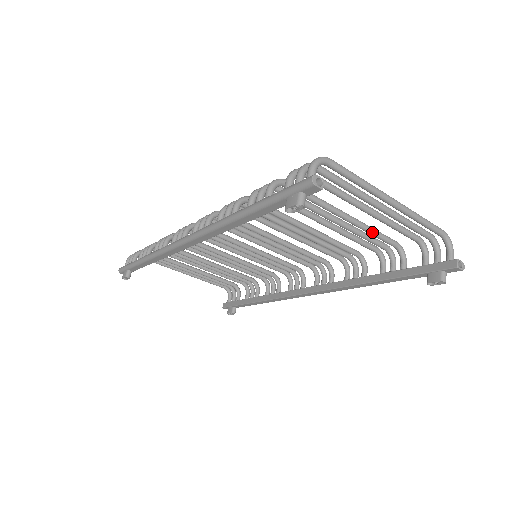
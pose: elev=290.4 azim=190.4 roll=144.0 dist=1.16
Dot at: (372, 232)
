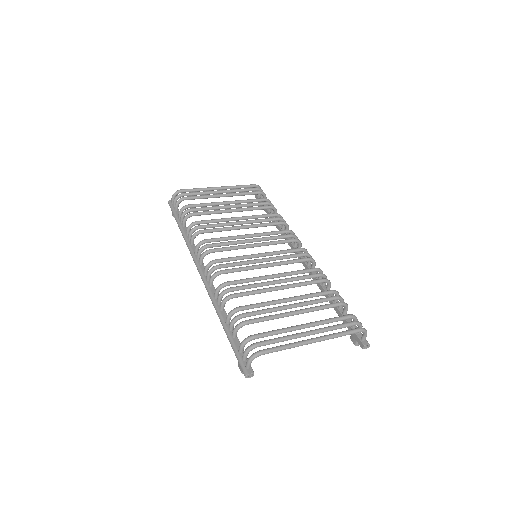
Dot at: (318, 310)
